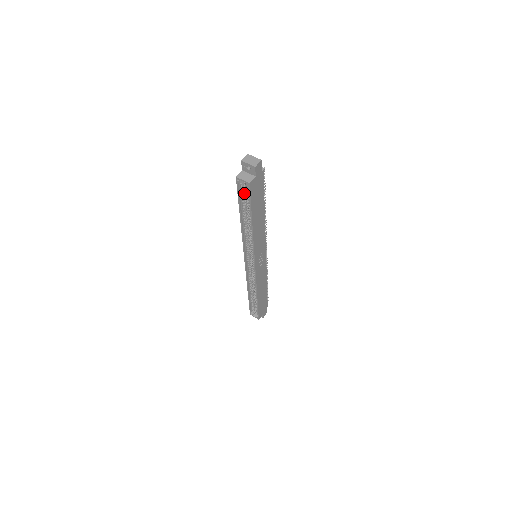
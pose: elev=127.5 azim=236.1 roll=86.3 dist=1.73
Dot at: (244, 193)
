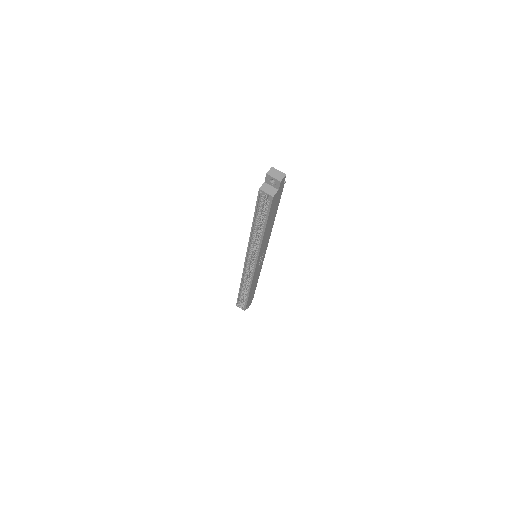
Dot at: (263, 203)
